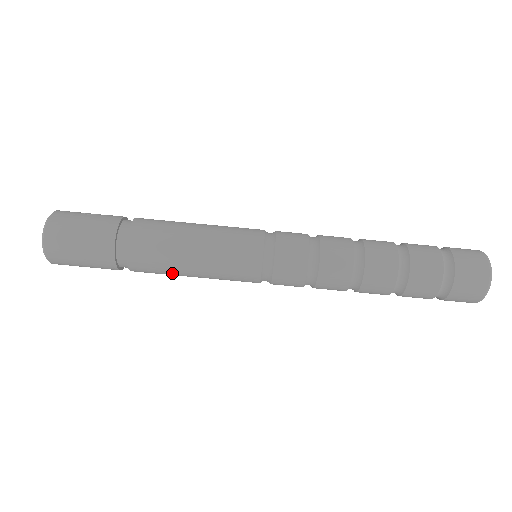
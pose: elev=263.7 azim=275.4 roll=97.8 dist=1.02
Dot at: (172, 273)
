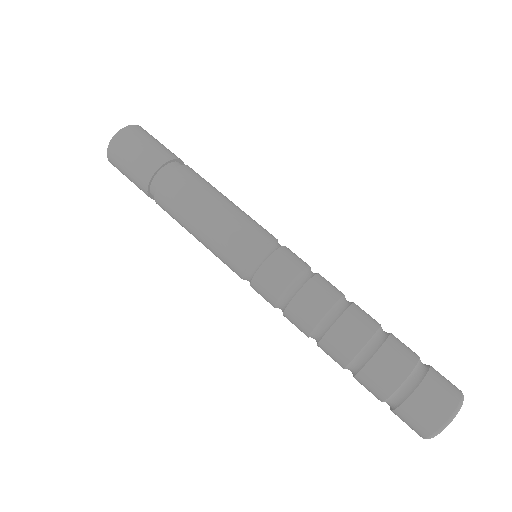
Dot at: (188, 207)
